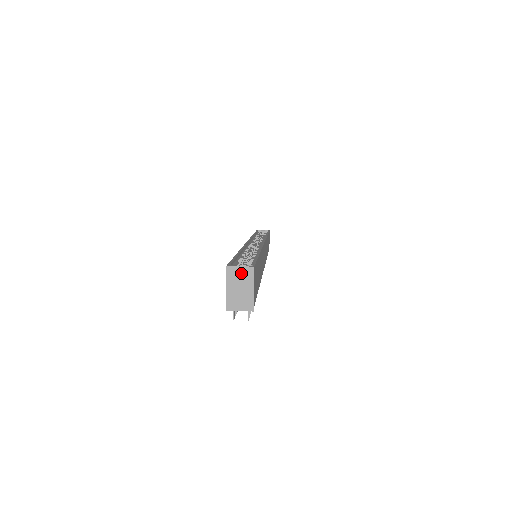
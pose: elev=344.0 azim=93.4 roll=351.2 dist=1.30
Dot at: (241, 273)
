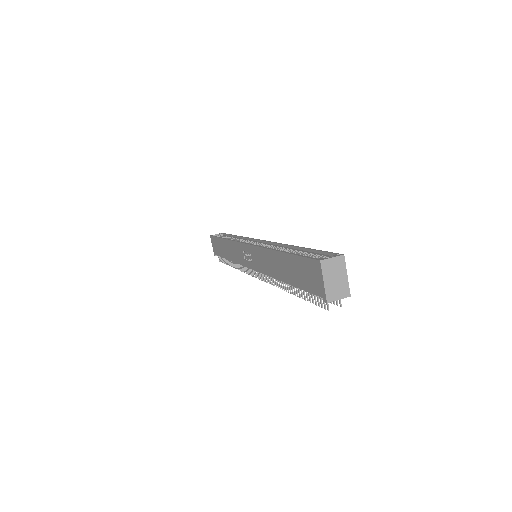
Dot at: (334, 264)
